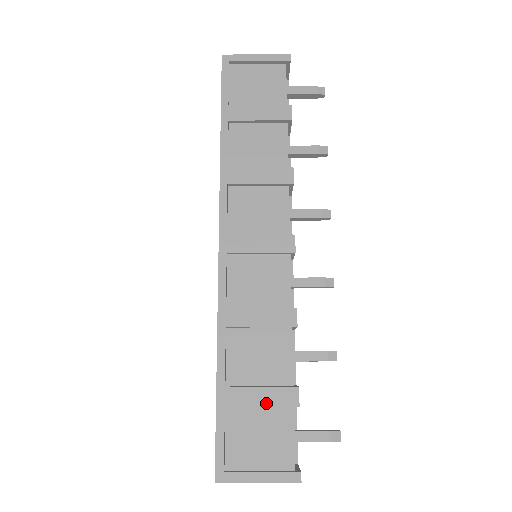
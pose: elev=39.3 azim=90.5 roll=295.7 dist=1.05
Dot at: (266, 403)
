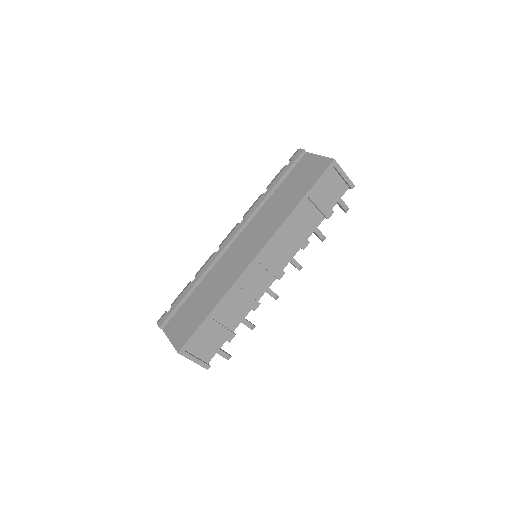
Dot at: (220, 334)
